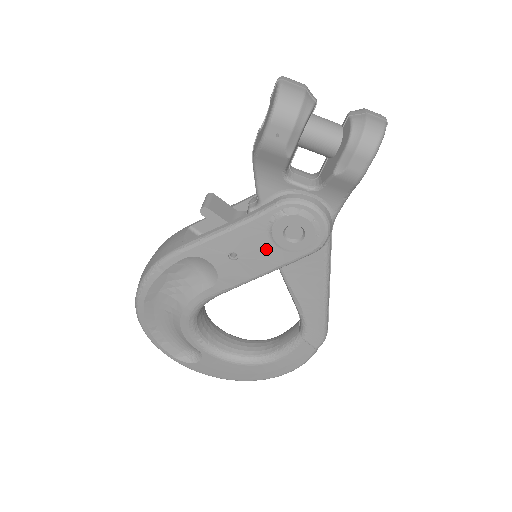
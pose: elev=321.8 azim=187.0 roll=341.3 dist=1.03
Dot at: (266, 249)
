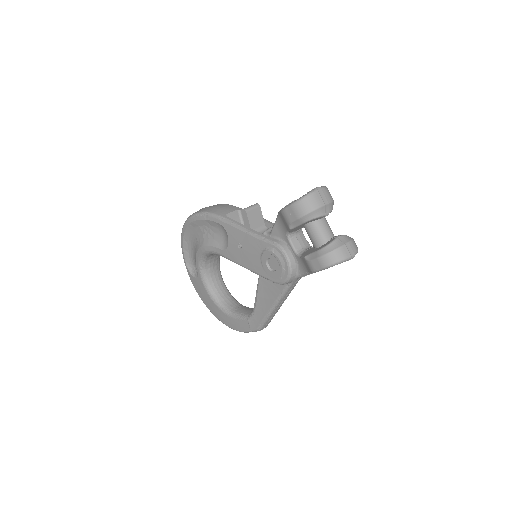
Dot at: (256, 258)
